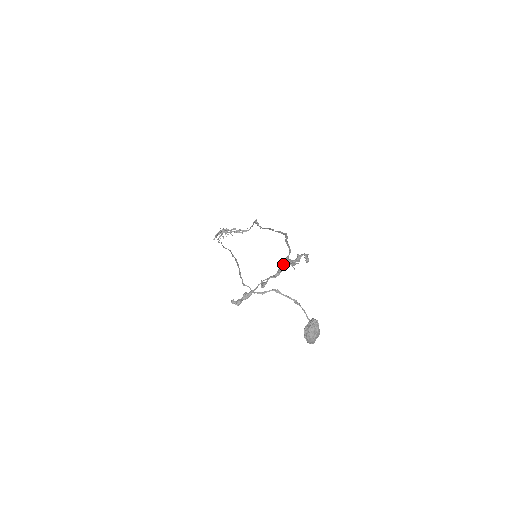
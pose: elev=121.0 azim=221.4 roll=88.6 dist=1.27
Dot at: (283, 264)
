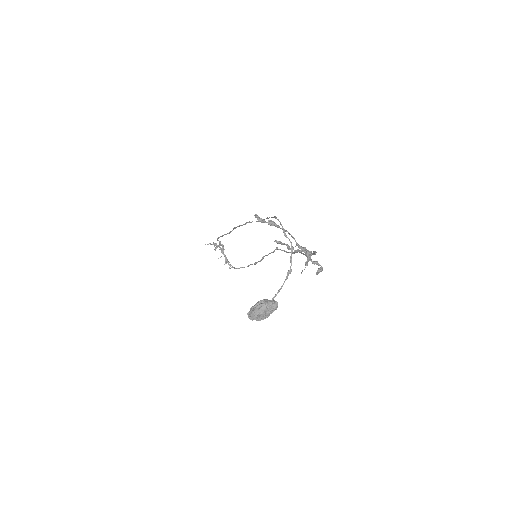
Dot at: occluded
